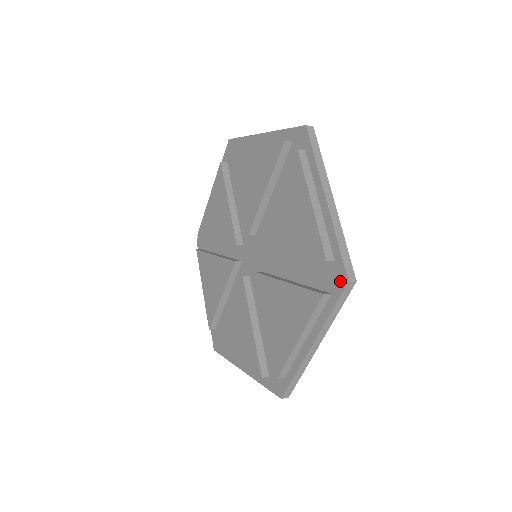
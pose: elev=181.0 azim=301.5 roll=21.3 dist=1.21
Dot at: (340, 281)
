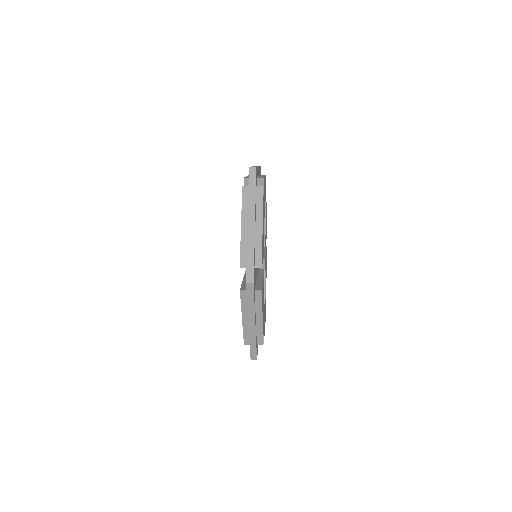
Dot at: occluded
